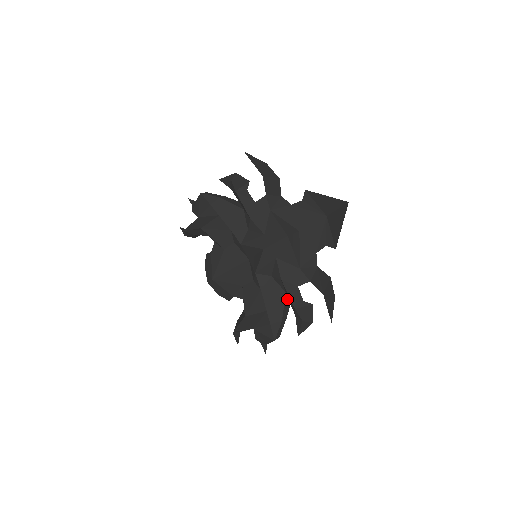
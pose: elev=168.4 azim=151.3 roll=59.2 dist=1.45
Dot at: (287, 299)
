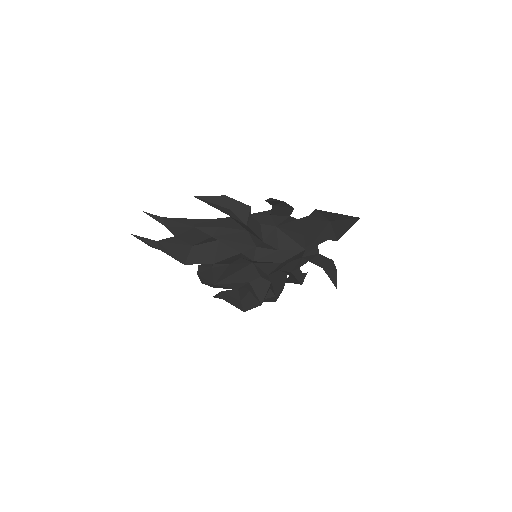
Dot at: occluded
